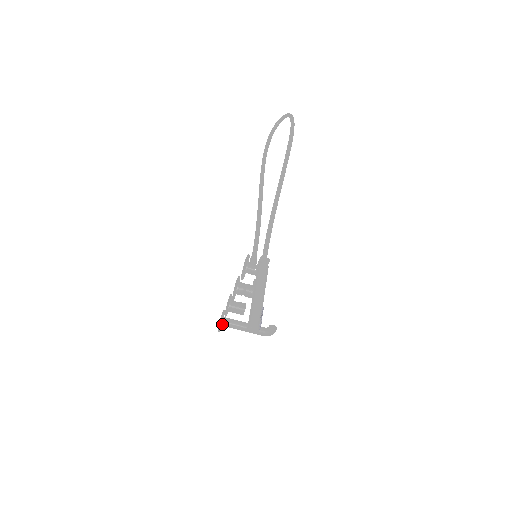
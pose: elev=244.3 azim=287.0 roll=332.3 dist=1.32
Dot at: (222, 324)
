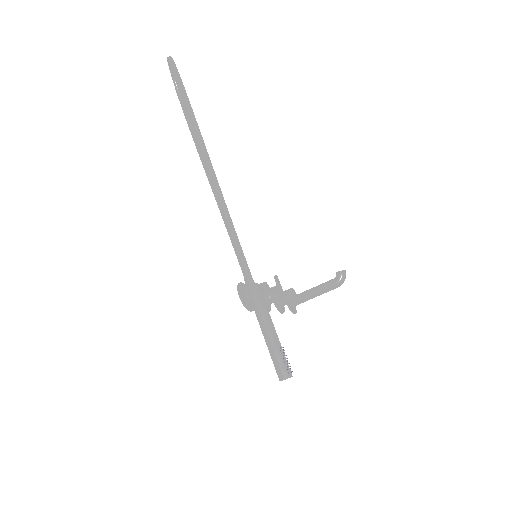
Dot at: (293, 306)
